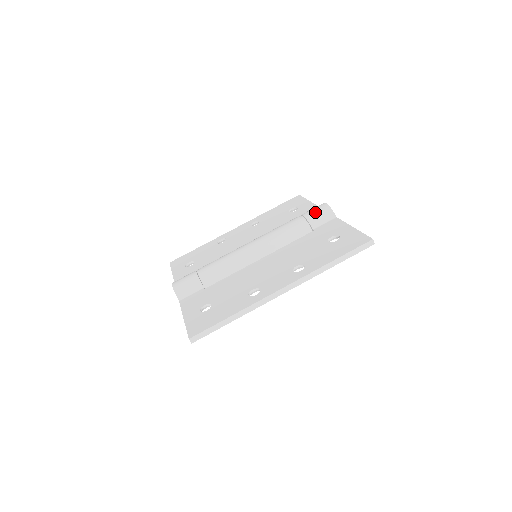
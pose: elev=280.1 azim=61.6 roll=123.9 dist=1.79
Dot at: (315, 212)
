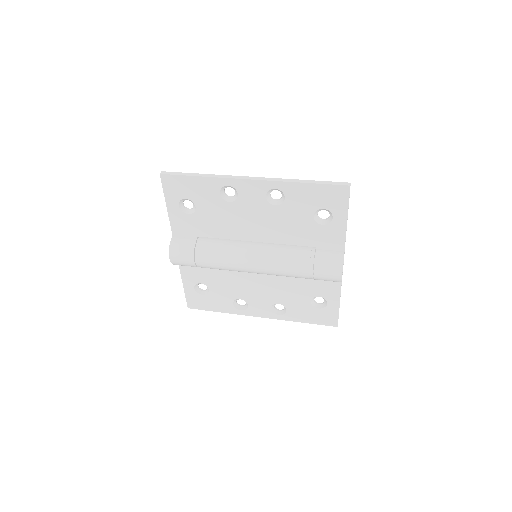
Dot at: occluded
